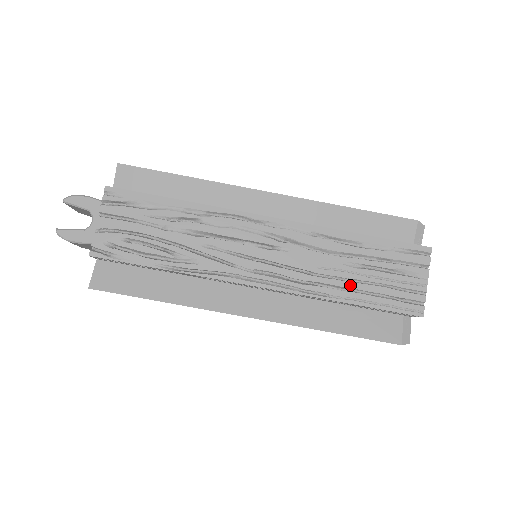
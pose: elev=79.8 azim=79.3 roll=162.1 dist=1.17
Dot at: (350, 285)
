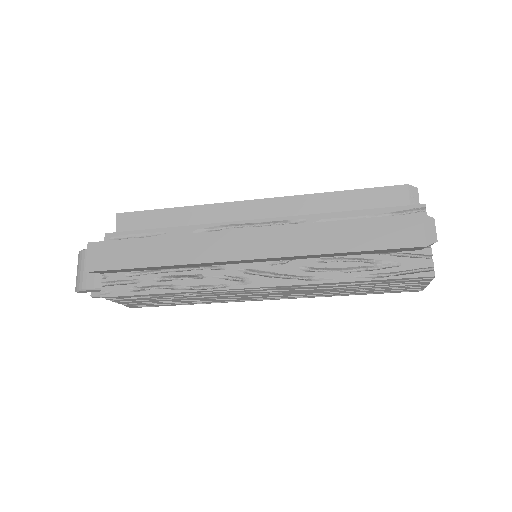
Dot at: (349, 292)
